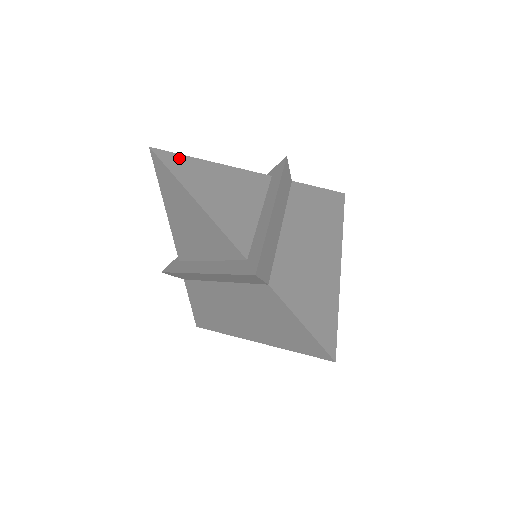
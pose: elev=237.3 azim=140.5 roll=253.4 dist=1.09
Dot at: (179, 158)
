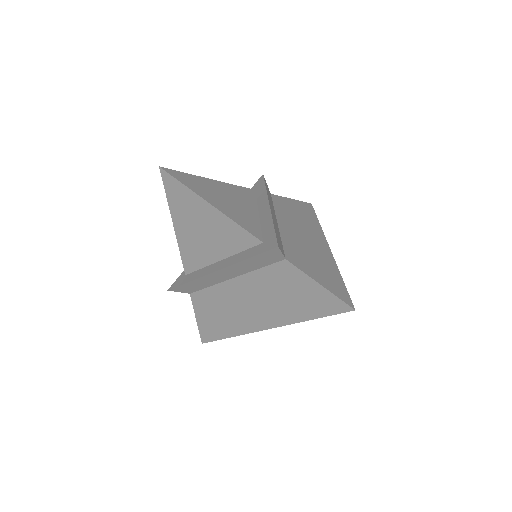
Dot at: (184, 175)
